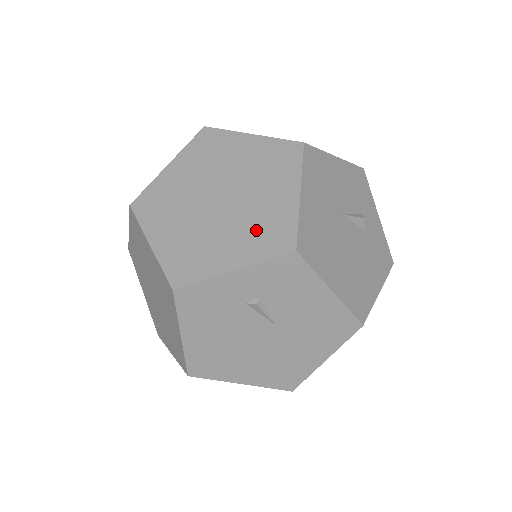
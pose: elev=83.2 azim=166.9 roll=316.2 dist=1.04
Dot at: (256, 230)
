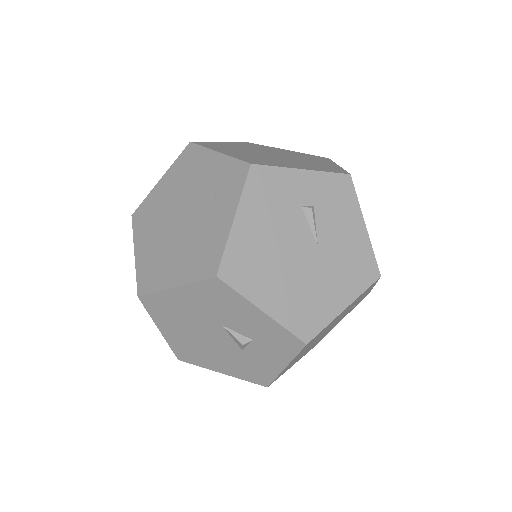
Dot at: (313, 165)
